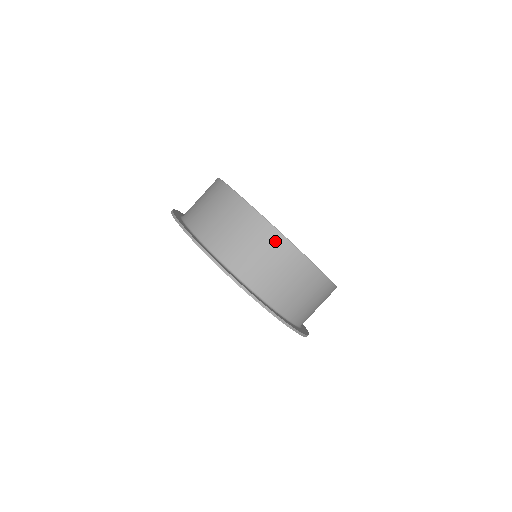
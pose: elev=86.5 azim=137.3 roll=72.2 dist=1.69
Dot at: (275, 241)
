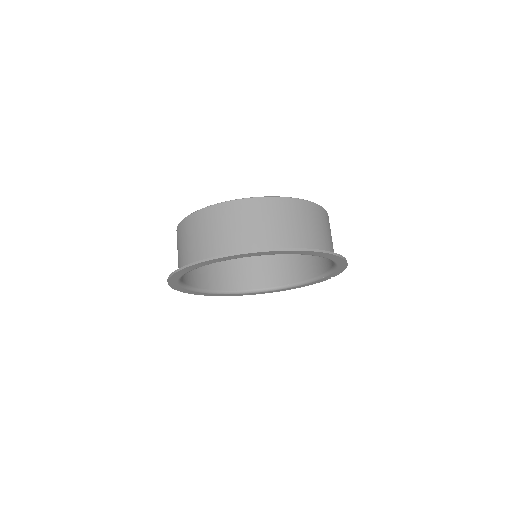
Dot at: (192, 221)
